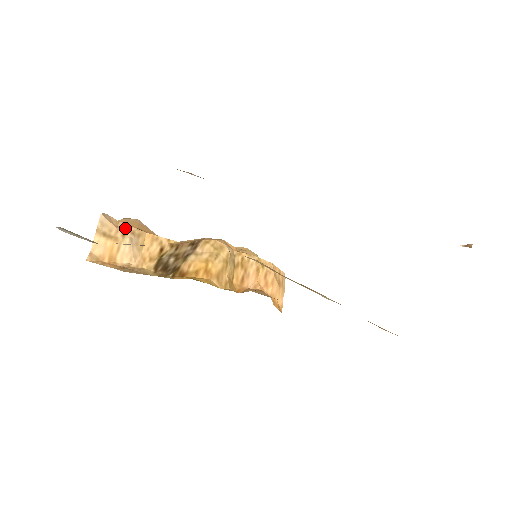
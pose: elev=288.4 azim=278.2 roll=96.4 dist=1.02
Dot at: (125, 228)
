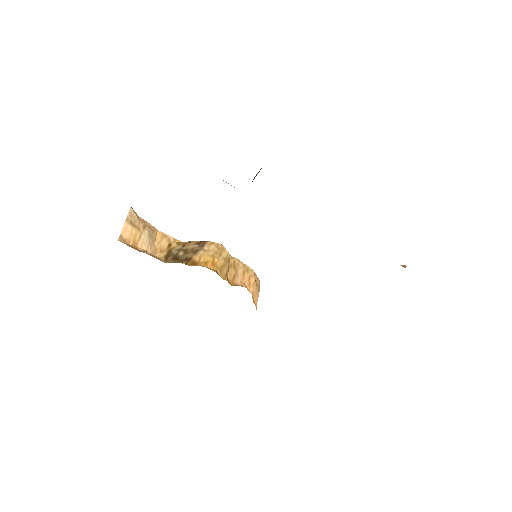
Dot at: (144, 222)
